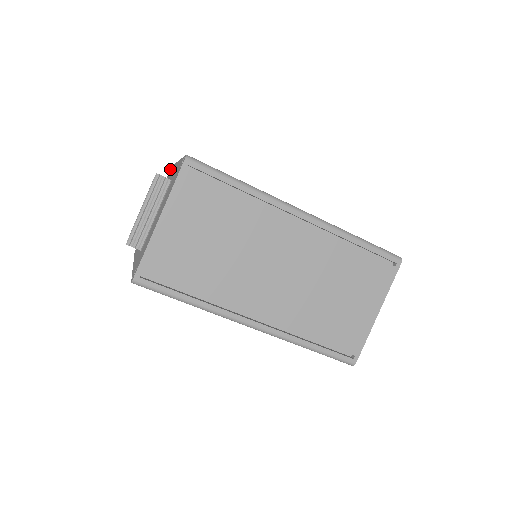
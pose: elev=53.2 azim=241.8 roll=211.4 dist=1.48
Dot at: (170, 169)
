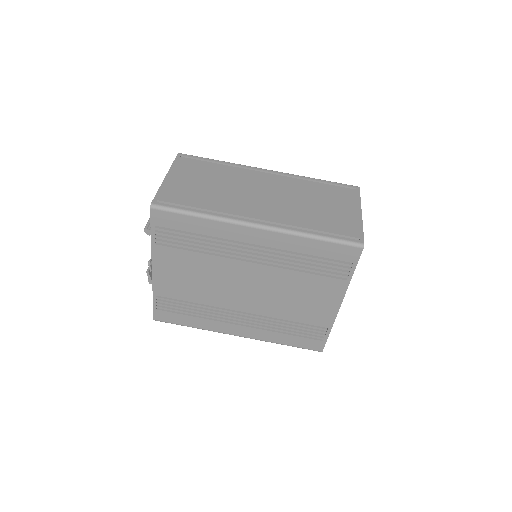
Dot at: occluded
